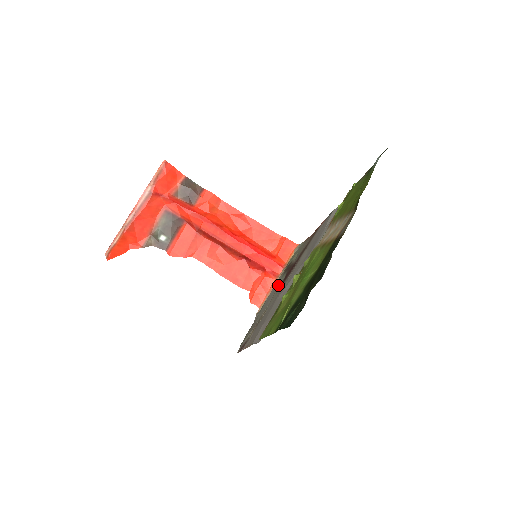
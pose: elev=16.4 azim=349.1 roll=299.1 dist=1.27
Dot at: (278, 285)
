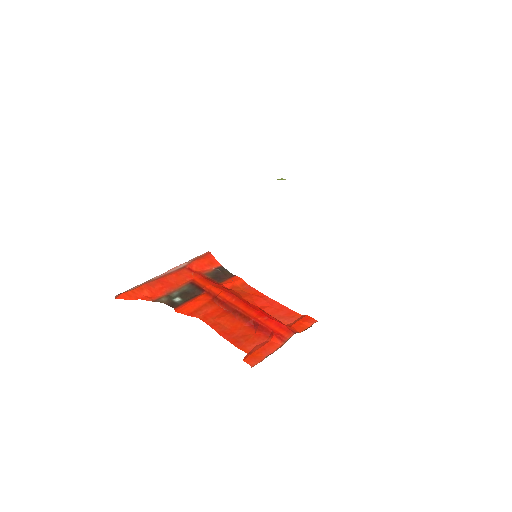
Dot at: occluded
